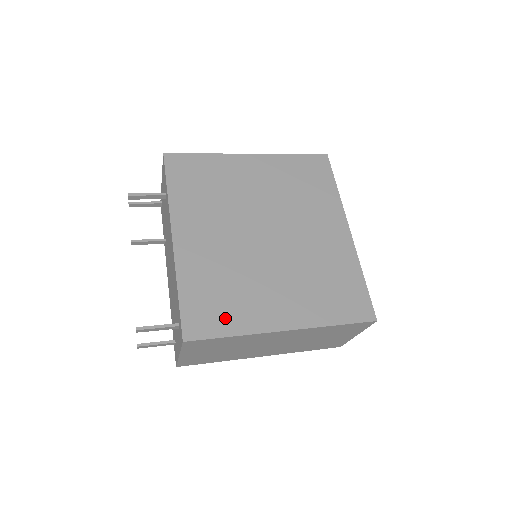
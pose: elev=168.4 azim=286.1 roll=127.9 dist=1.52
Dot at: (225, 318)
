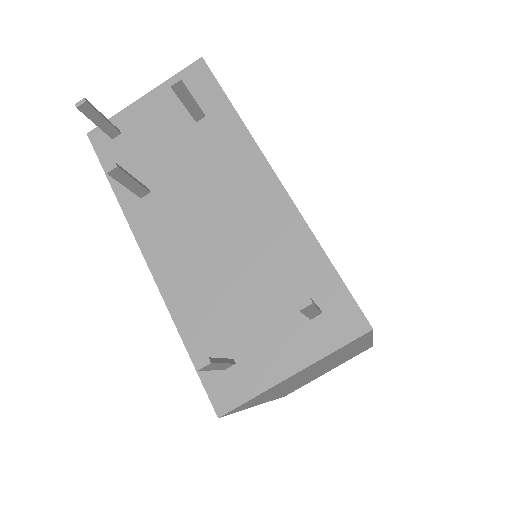
Dot at: occluded
